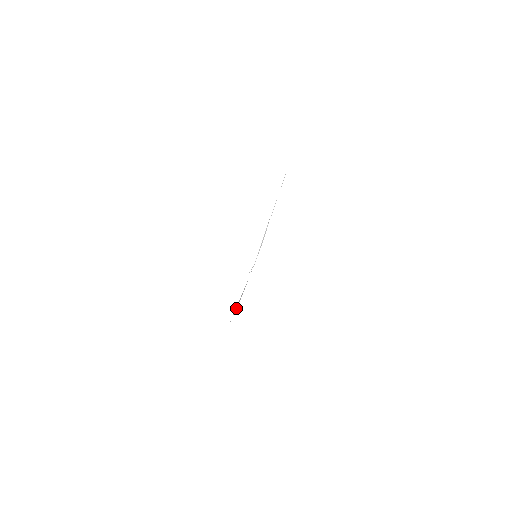
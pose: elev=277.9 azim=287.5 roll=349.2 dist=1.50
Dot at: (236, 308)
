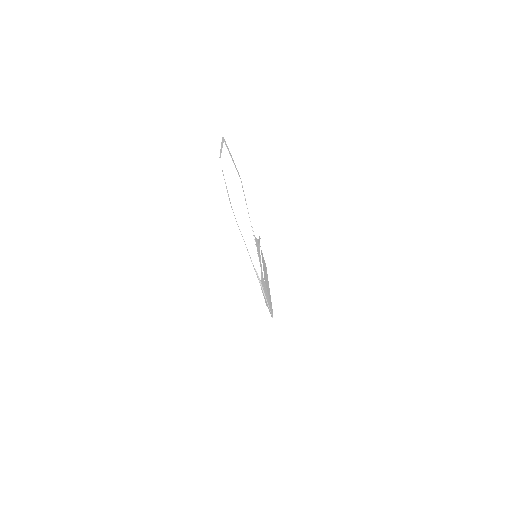
Dot at: occluded
